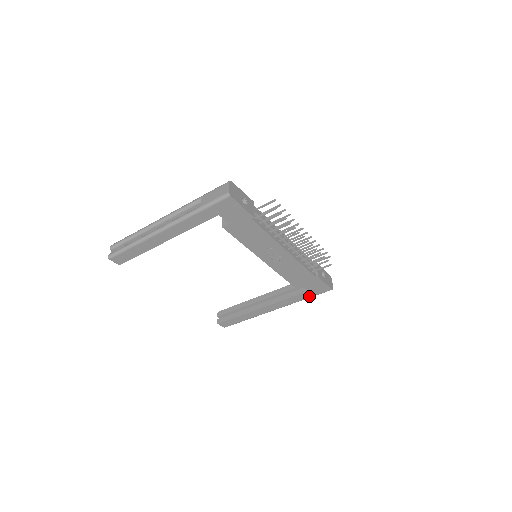
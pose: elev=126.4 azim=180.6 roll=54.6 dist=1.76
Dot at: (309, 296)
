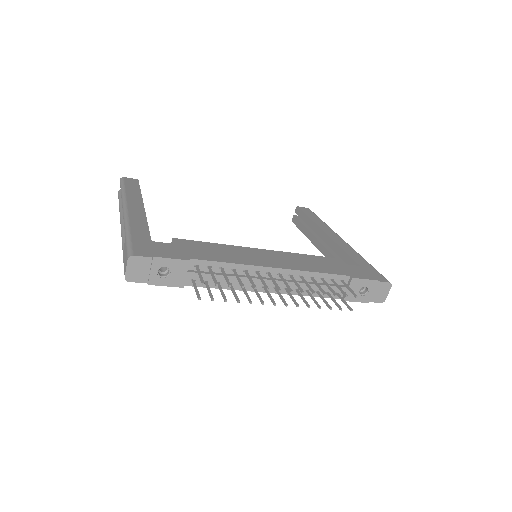
Dot at: occluded
